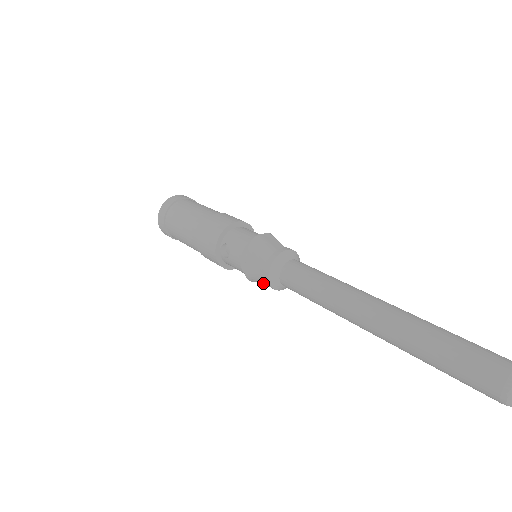
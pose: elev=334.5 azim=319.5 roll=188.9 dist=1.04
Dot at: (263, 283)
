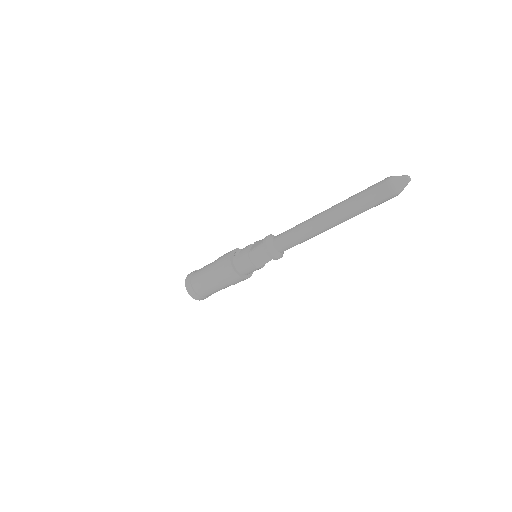
Dot at: (260, 253)
